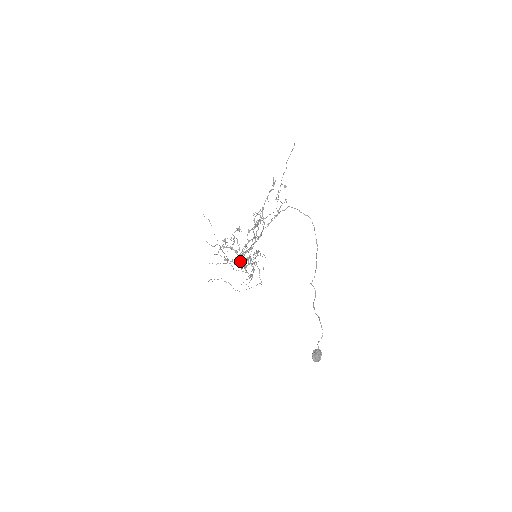
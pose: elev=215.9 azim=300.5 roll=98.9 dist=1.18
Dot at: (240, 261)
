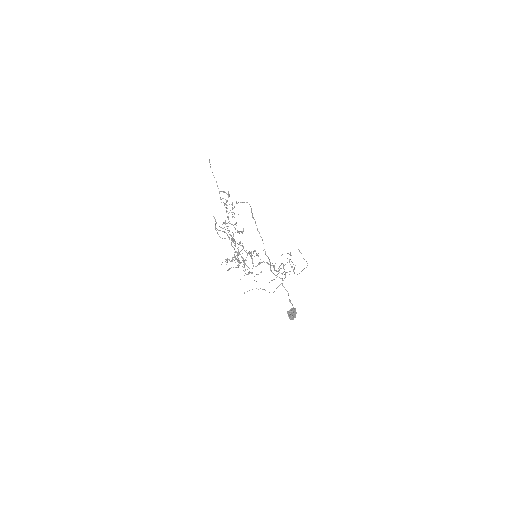
Dot at: occluded
